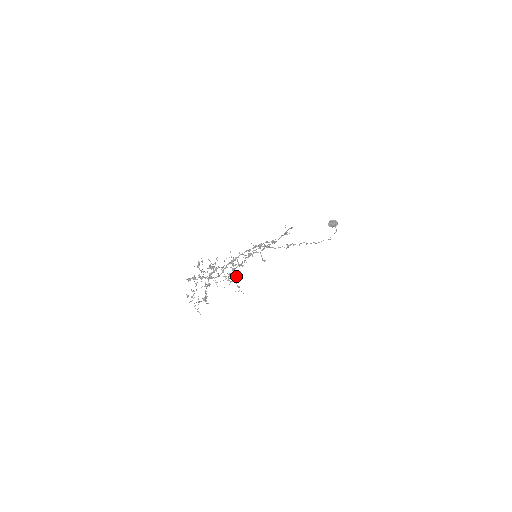
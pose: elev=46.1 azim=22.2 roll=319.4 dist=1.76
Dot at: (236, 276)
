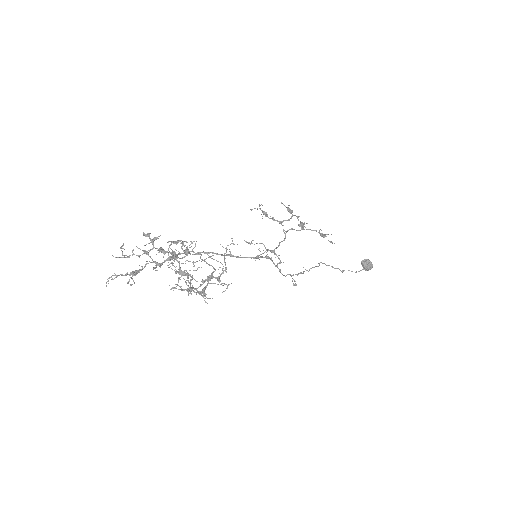
Dot at: (196, 292)
